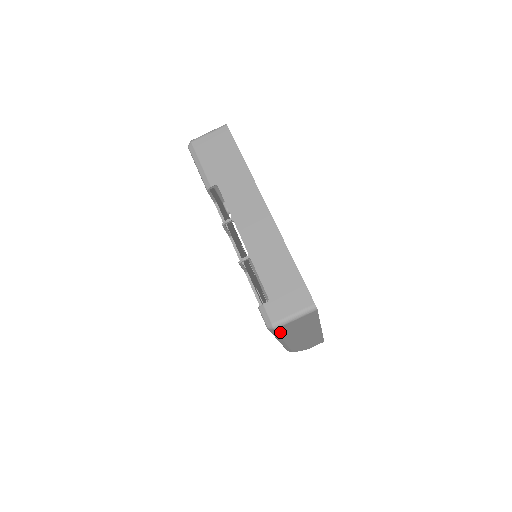
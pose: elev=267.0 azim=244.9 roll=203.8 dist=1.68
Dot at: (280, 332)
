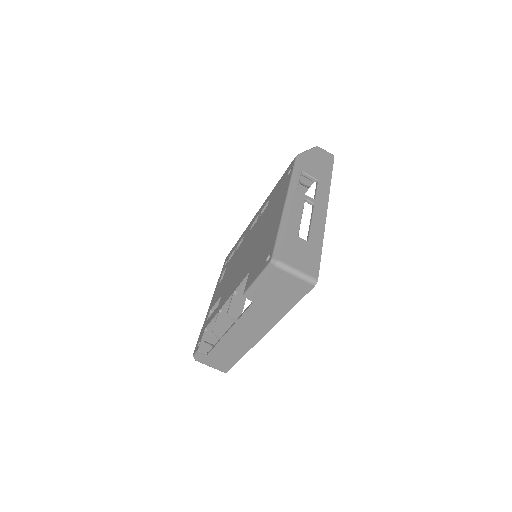
Dot at: occluded
